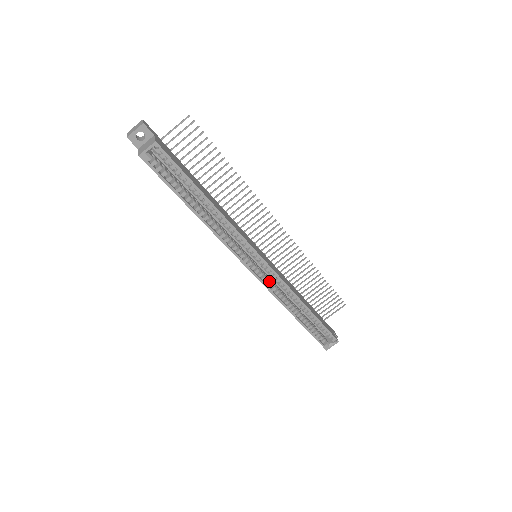
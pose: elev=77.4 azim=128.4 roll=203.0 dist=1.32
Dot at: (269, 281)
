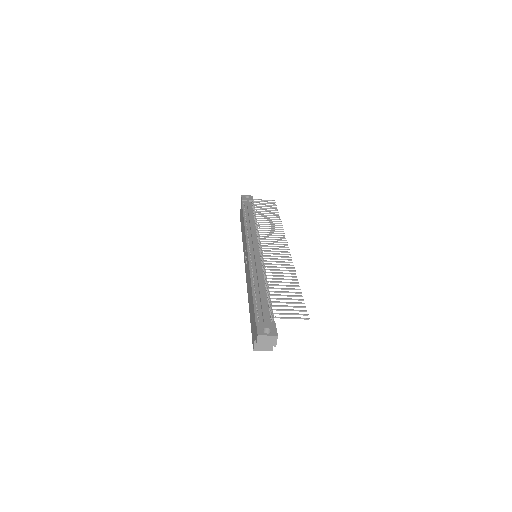
Dot at: occluded
